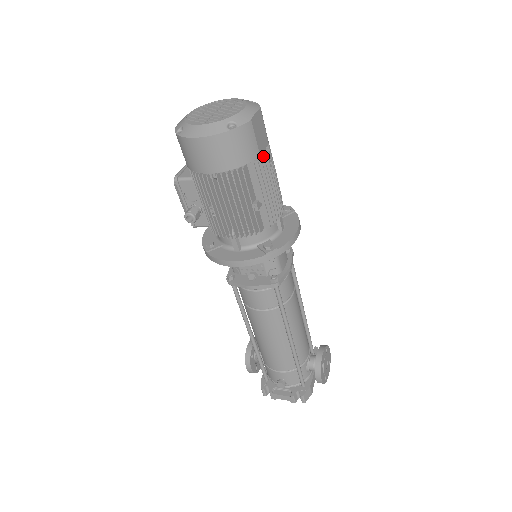
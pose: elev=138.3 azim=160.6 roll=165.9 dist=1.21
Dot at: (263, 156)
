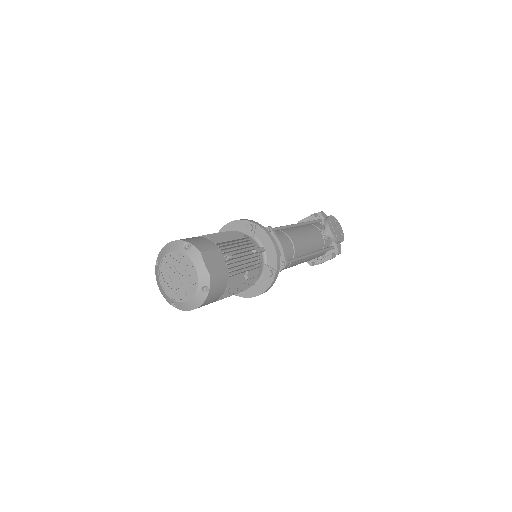
Dot at: (228, 264)
